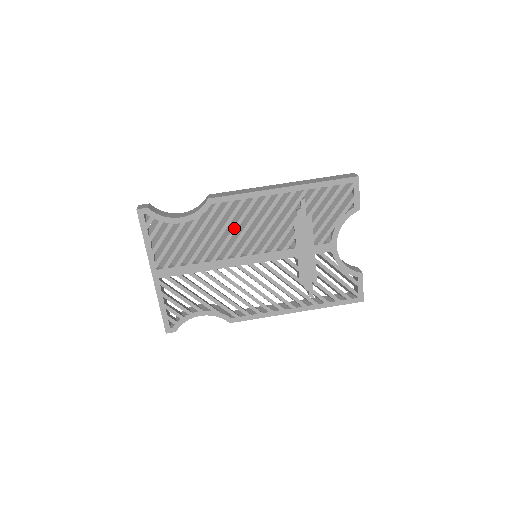
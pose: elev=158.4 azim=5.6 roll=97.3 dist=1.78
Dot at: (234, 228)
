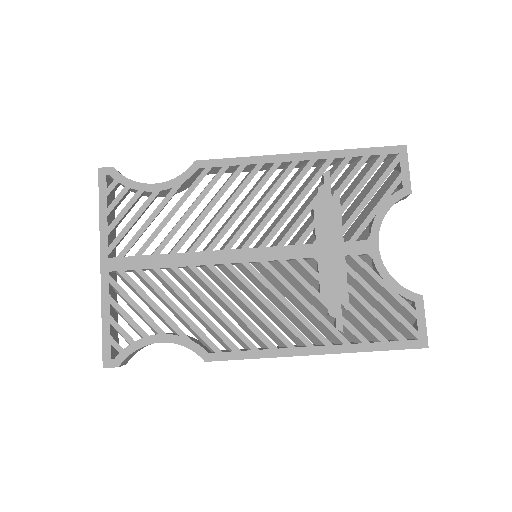
Dot at: (226, 205)
